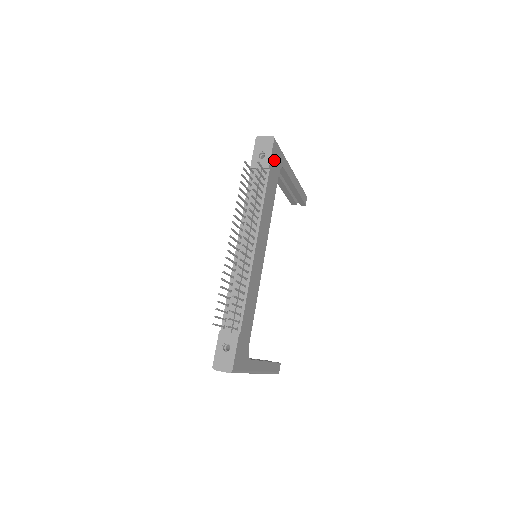
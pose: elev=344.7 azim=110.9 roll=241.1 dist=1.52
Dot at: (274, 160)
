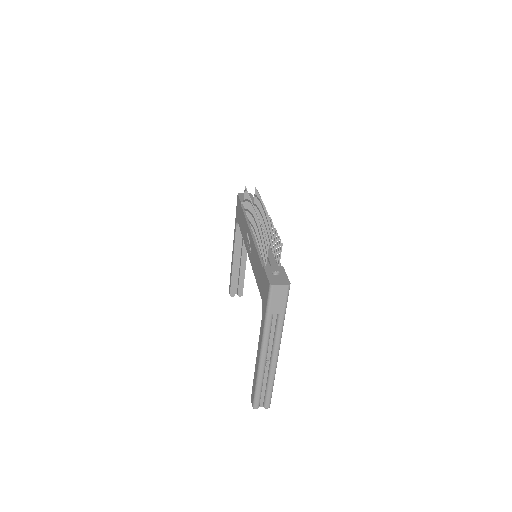
Dot at: occluded
